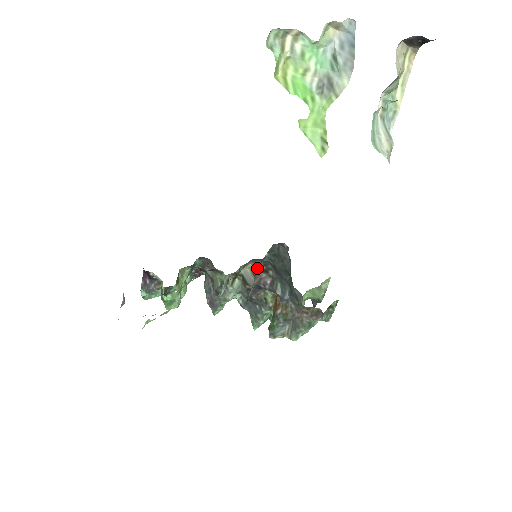
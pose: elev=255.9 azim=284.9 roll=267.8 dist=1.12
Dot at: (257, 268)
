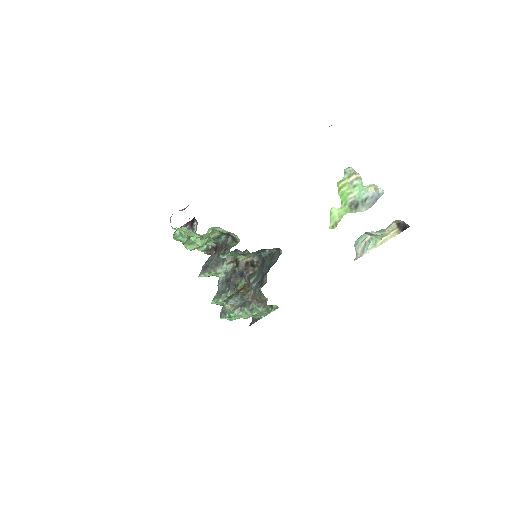
Dot at: (259, 250)
